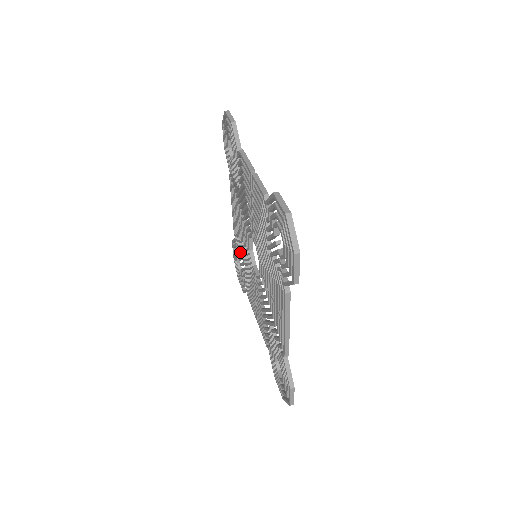
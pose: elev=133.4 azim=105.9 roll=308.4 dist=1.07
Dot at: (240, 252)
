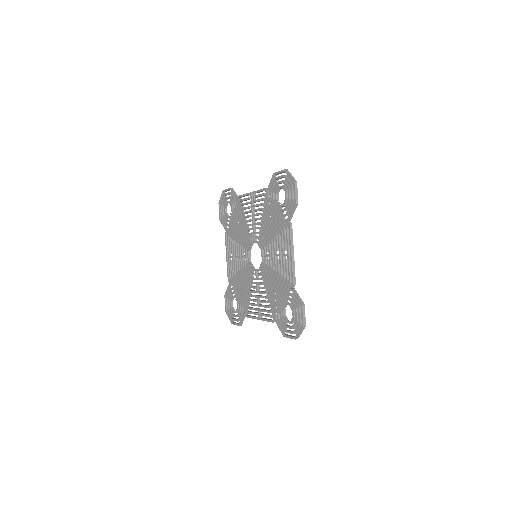
Dot at: (236, 285)
